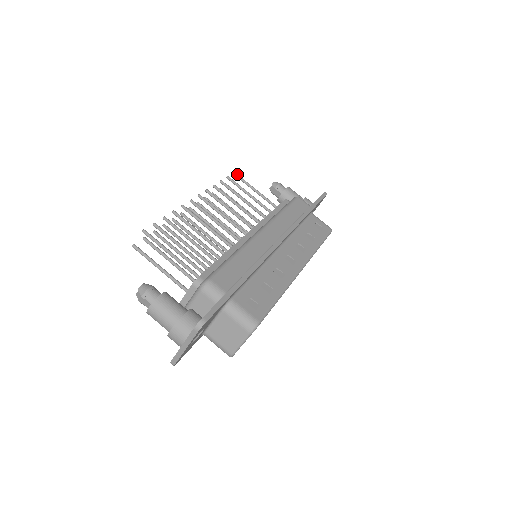
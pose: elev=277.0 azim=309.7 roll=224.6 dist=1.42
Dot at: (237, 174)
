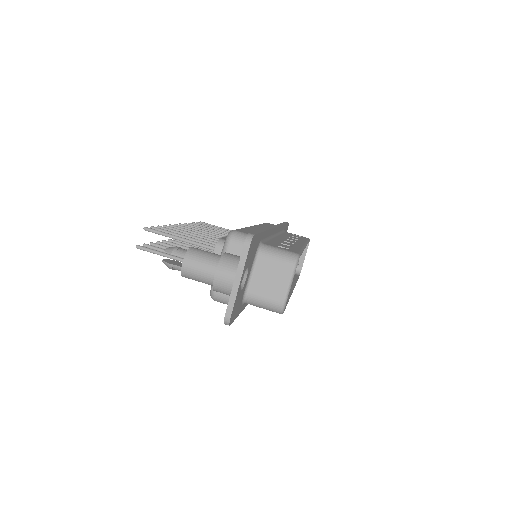
Dot at: (203, 222)
